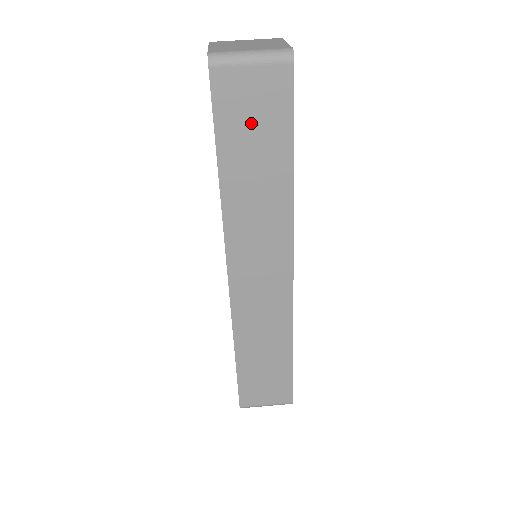
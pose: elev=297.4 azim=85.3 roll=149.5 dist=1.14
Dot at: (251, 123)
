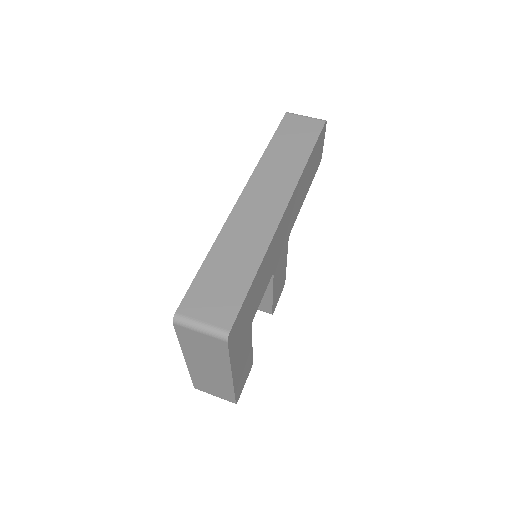
Dot at: (296, 133)
